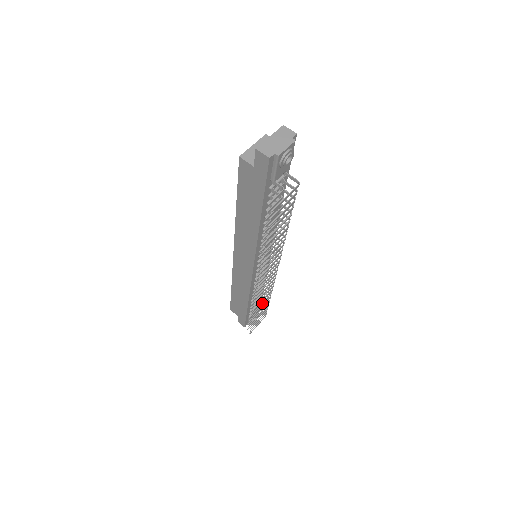
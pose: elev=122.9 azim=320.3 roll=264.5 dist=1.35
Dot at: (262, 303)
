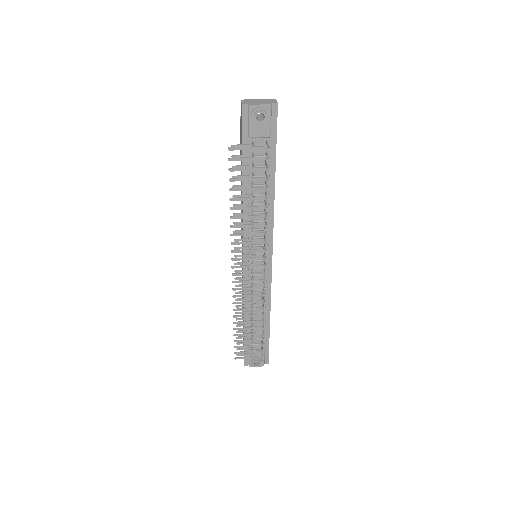
Dot at: (247, 315)
